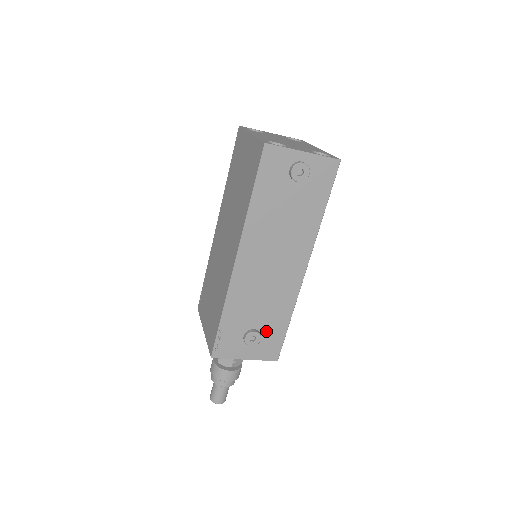
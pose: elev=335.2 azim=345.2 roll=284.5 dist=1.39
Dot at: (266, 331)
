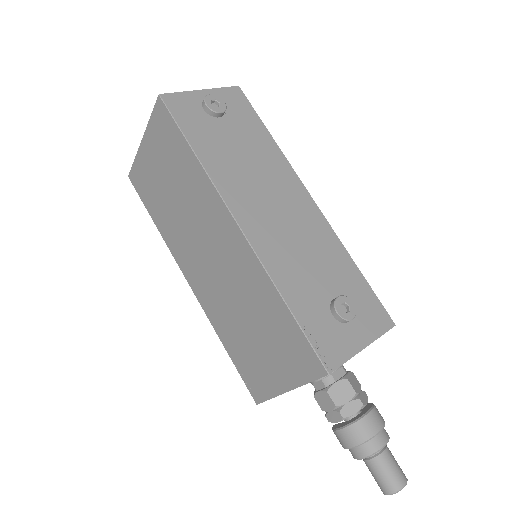
Dot at: (347, 293)
